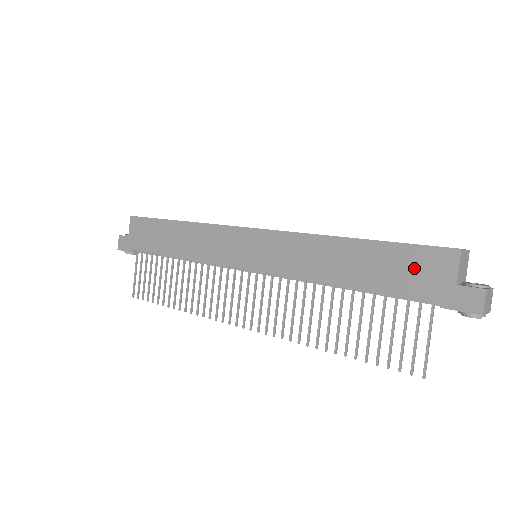
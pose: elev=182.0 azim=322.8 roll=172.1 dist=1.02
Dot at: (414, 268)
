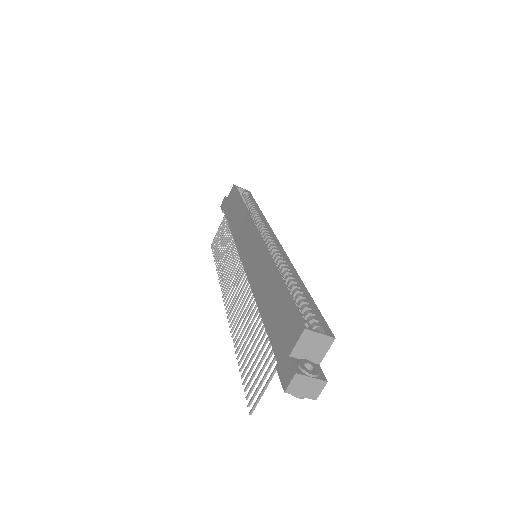
Dot at: (283, 324)
